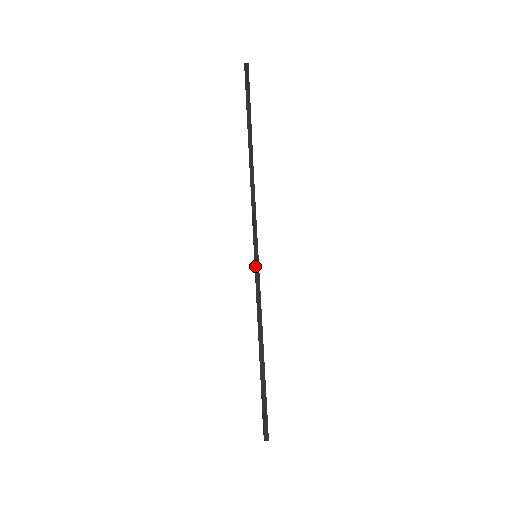
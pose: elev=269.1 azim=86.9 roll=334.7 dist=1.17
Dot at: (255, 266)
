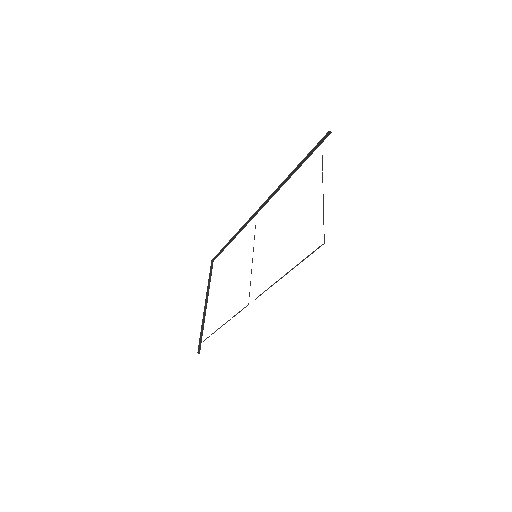
Dot at: (236, 314)
